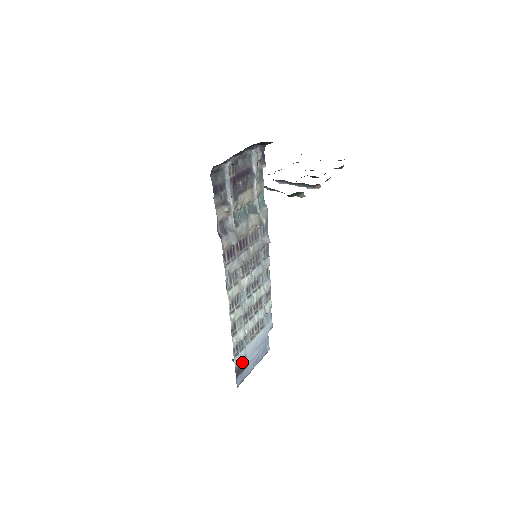
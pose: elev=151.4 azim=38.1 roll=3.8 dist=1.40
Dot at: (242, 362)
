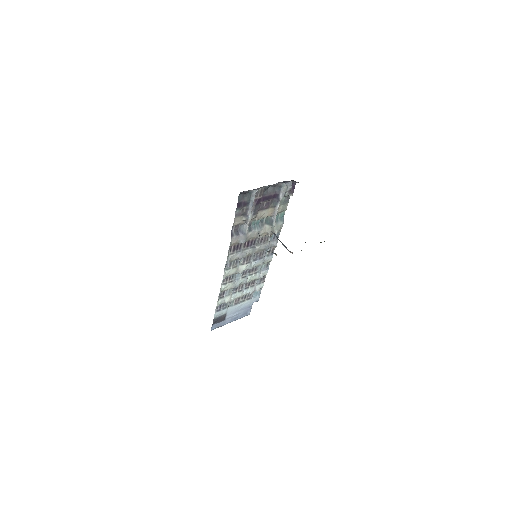
Dot at: (221, 316)
